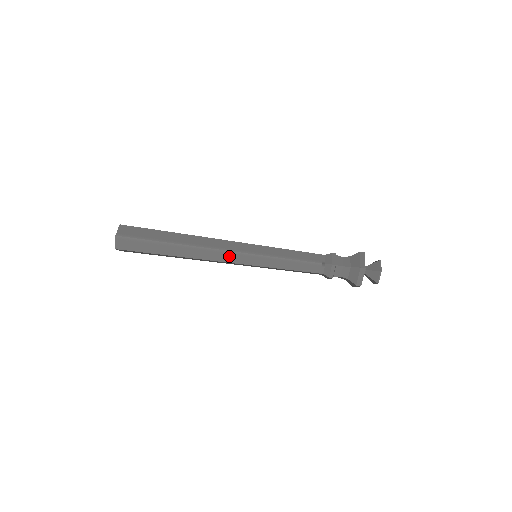
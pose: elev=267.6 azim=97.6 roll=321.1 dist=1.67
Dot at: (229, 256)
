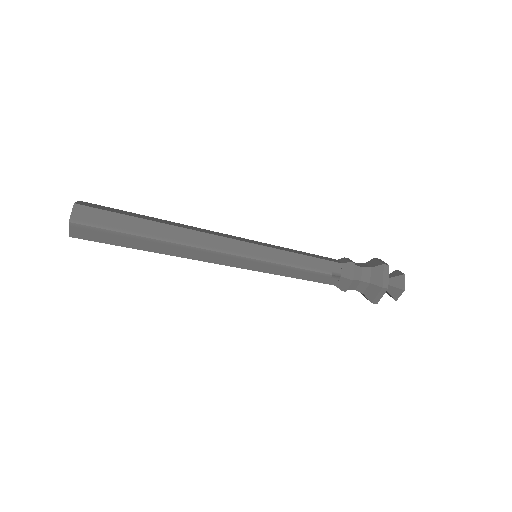
Dot at: (223, 258)
